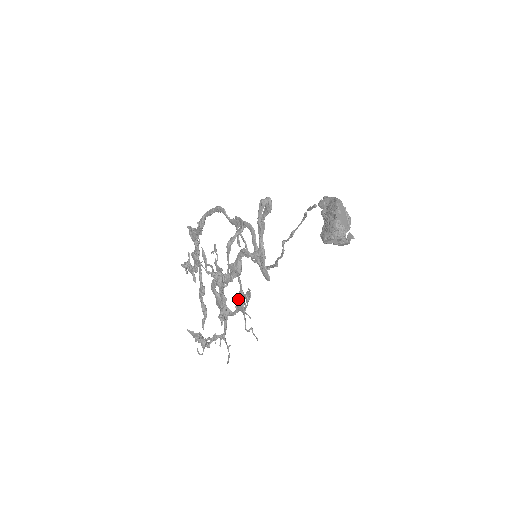
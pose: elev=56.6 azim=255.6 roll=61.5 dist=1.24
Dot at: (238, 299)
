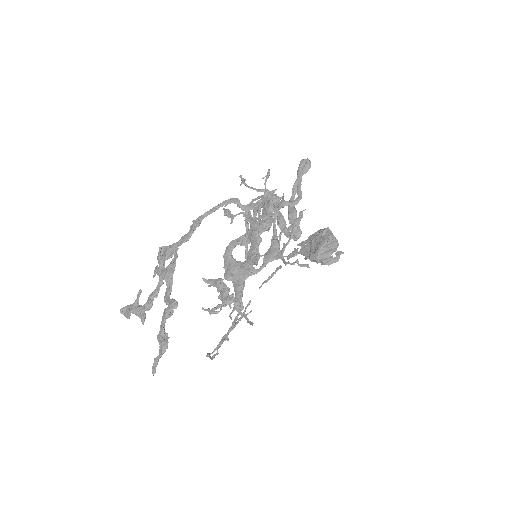
Dot at: (272, 245)
